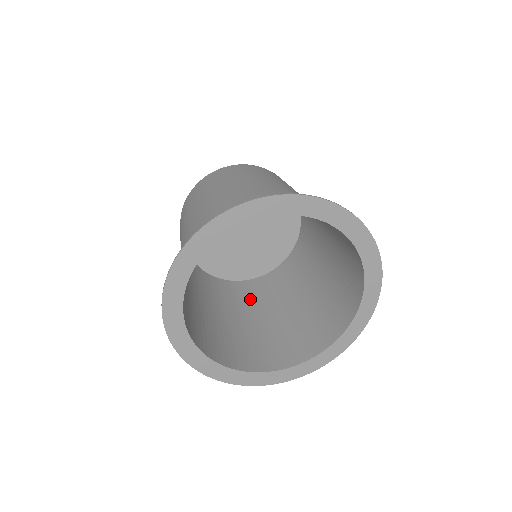
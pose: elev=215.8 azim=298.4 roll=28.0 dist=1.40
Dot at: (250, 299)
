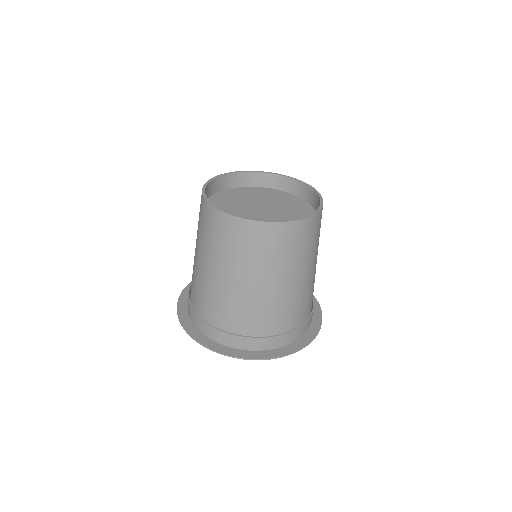
Dot at: occluded
